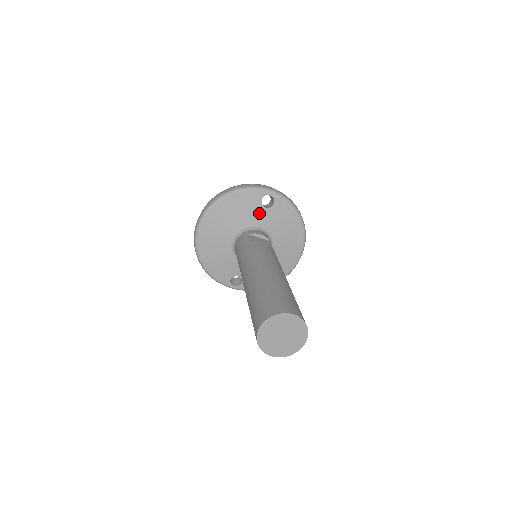
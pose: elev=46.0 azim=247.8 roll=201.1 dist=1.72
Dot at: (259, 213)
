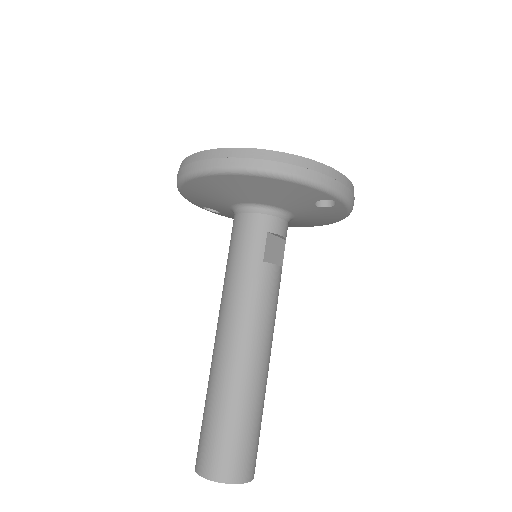
Dot at: (302, 206)
